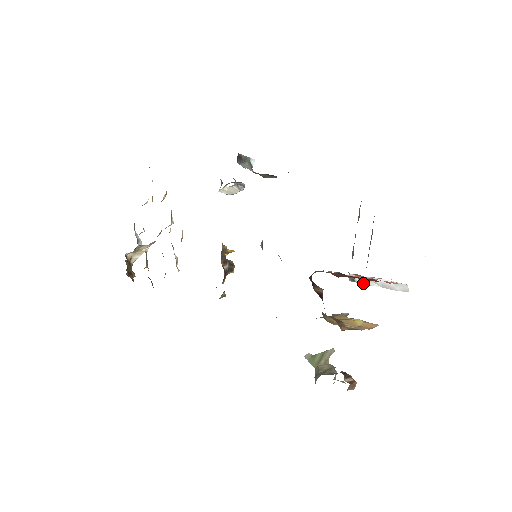
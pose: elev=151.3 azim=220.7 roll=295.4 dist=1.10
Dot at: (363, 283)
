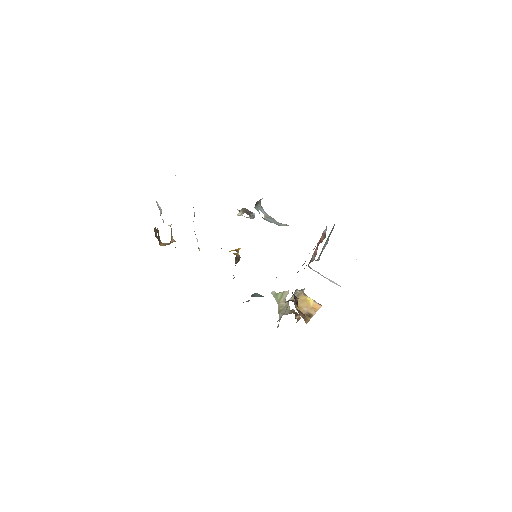
Dot at: occluded
